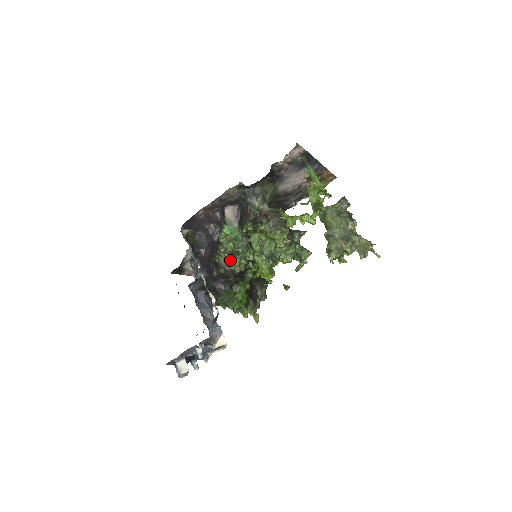
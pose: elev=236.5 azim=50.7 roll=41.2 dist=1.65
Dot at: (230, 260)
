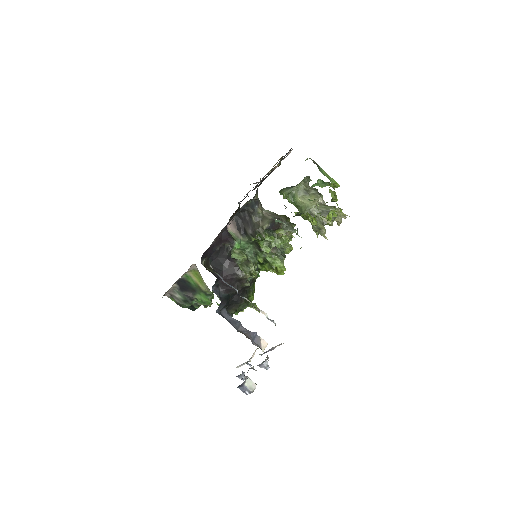
Dot at: (250, 271)
